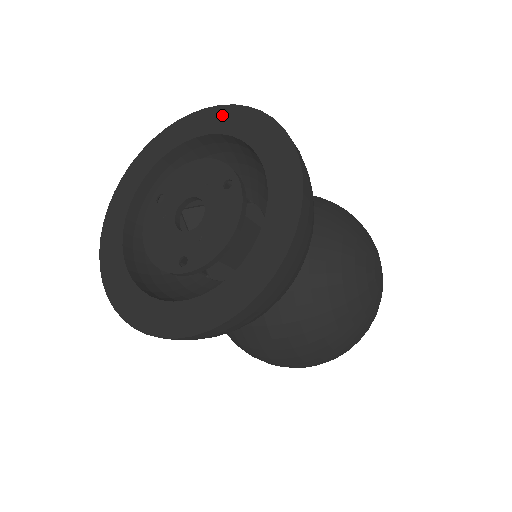
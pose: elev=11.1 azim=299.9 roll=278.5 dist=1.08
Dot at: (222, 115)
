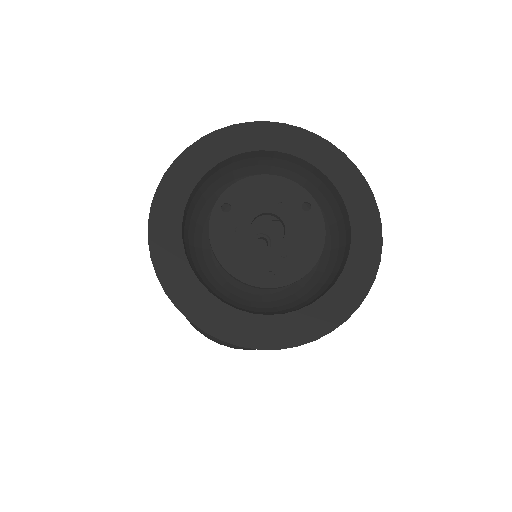
Dot at: (288, 135)
